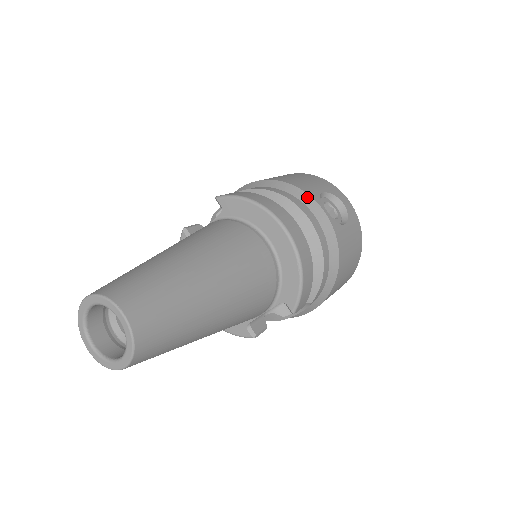
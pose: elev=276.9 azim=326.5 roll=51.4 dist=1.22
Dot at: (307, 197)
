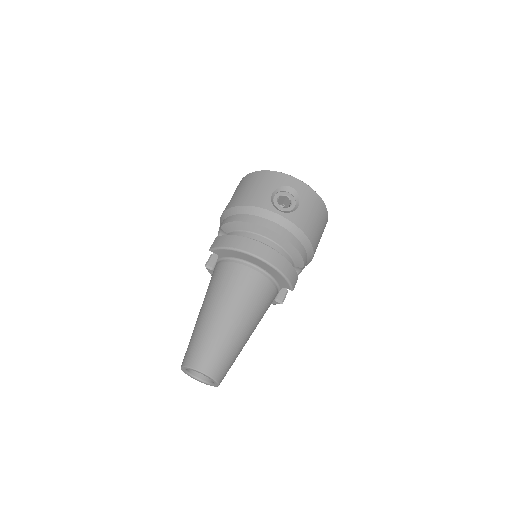
Dot at: (263, 211)
